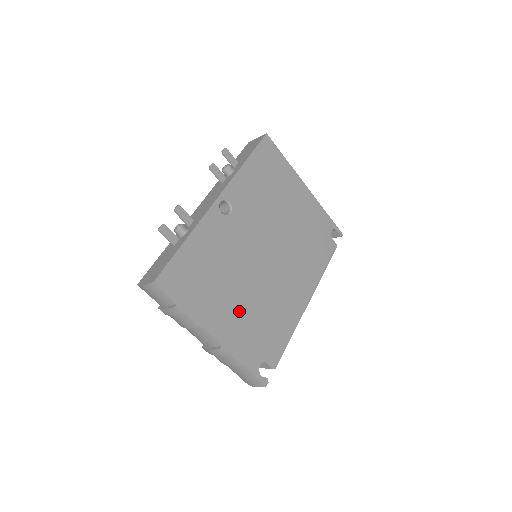
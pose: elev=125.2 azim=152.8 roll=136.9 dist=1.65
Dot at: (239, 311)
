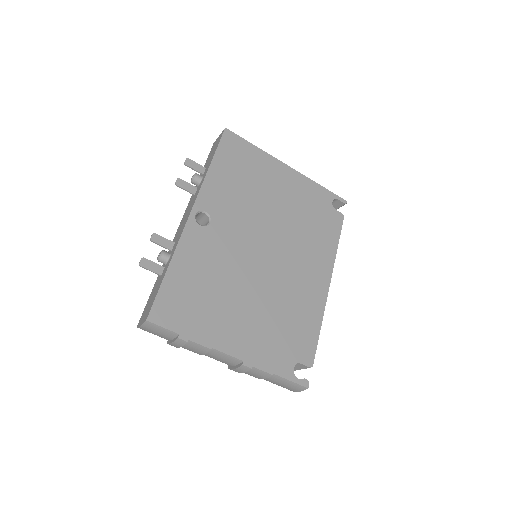
Dot at: (252, 319)
